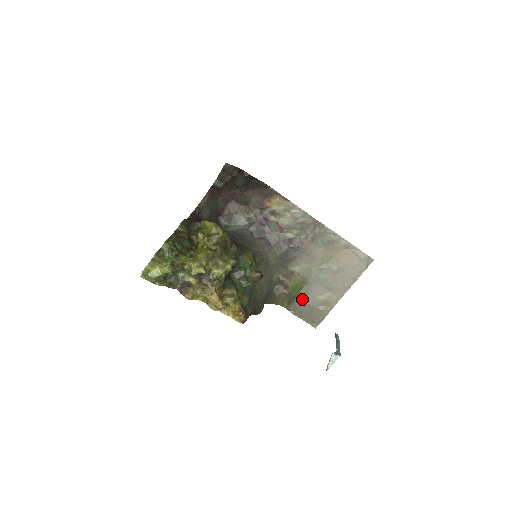
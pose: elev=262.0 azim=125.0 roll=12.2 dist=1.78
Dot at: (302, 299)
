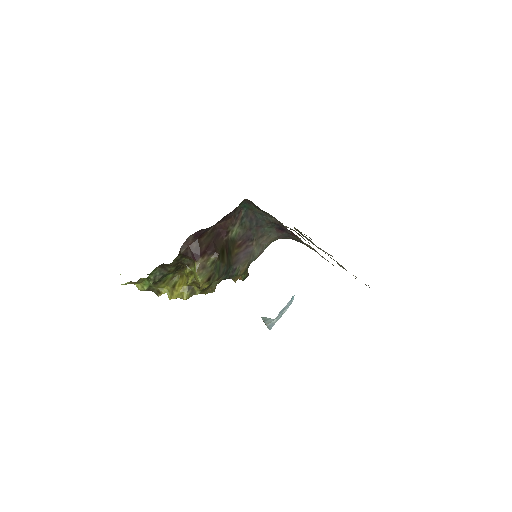
Dot at: (306, 238)
